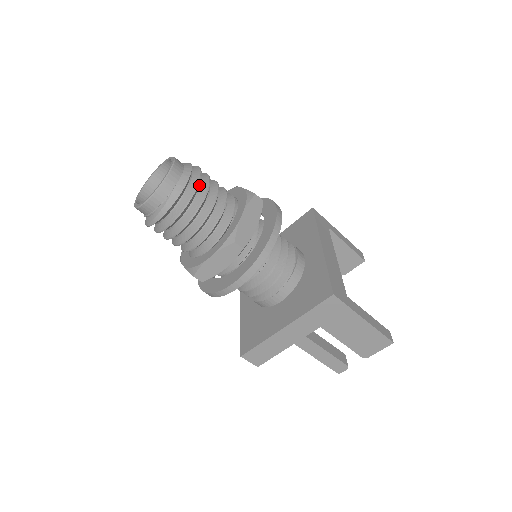
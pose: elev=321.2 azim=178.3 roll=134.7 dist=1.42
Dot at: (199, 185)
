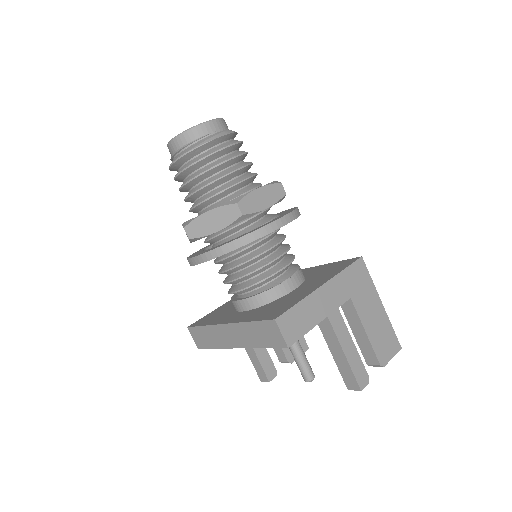
Dot at: occluded
